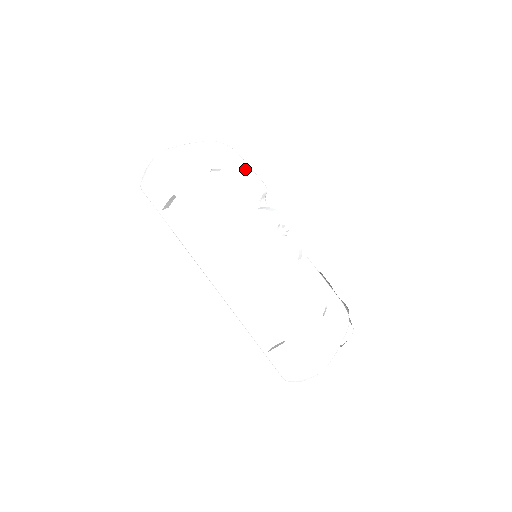
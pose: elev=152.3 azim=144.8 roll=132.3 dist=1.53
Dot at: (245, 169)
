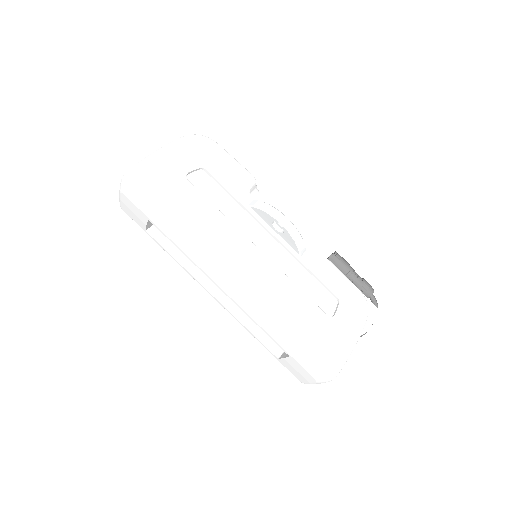
Dot at: (225, 163)
